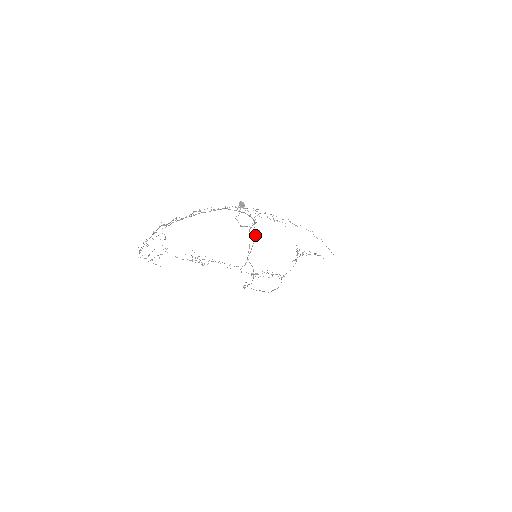
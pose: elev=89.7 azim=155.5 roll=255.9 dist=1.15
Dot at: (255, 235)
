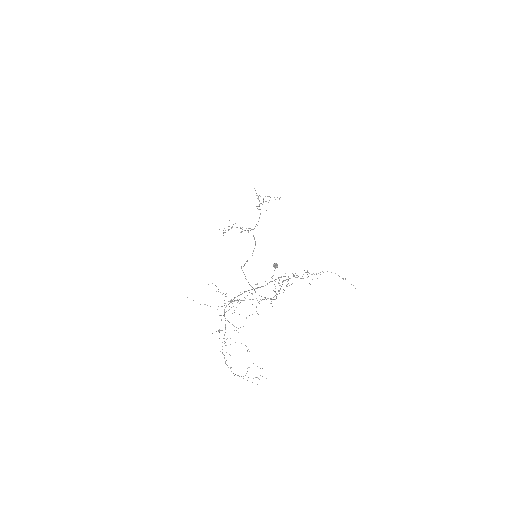
Dot at: (287, 284)
